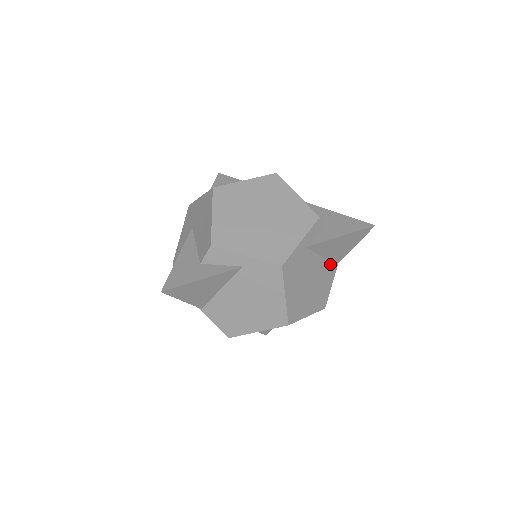
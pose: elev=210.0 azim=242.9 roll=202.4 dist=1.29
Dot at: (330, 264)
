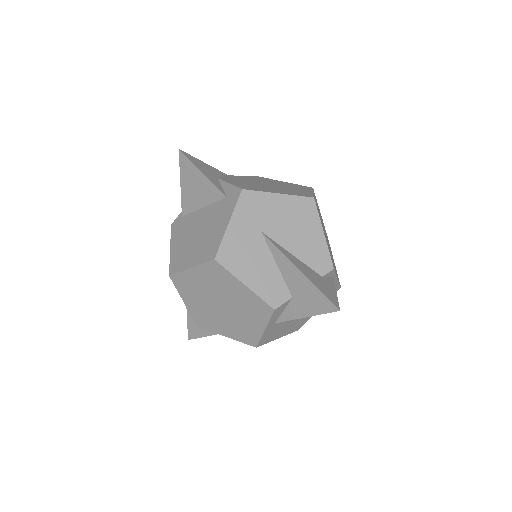
Dot at: occluded
